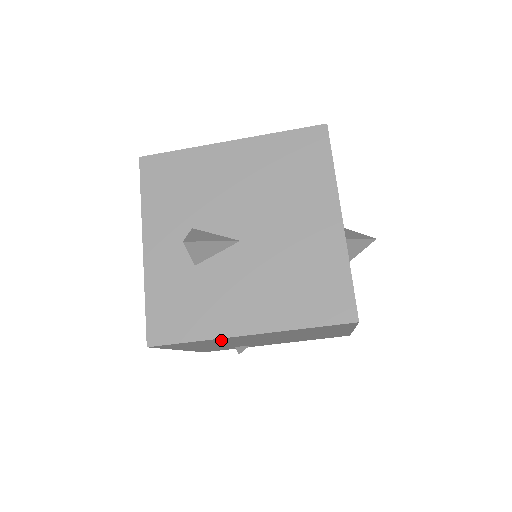
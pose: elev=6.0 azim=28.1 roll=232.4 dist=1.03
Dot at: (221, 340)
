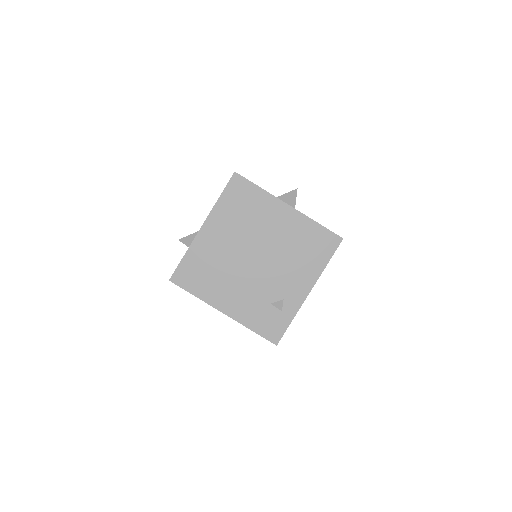
Dot at: (204, 252)
